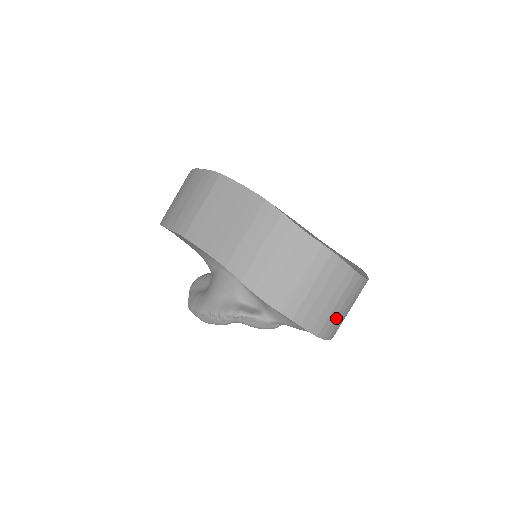
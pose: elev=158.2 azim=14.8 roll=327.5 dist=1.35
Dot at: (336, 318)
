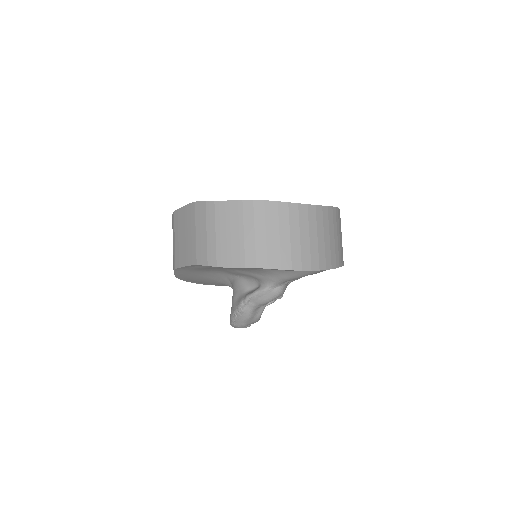
Dot at: (302, 248)
